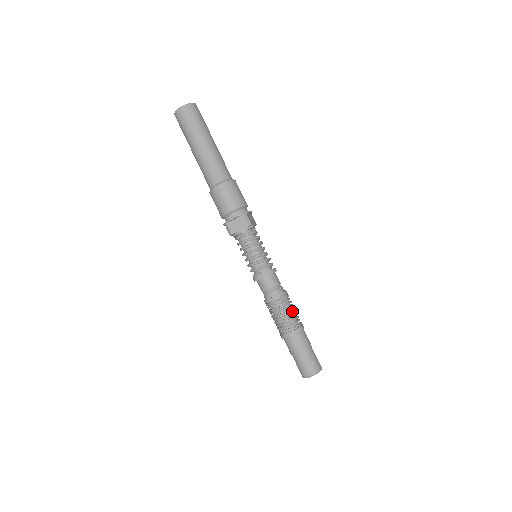
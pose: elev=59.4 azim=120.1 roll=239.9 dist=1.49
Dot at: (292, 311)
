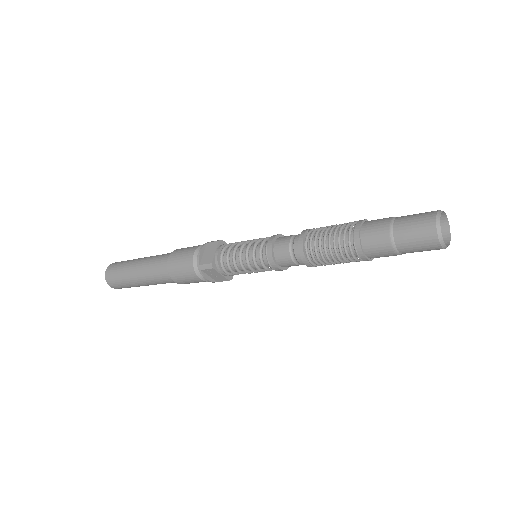
Dot at: occluded
